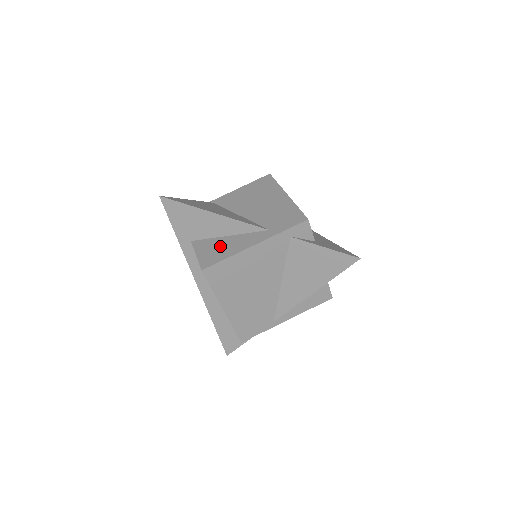
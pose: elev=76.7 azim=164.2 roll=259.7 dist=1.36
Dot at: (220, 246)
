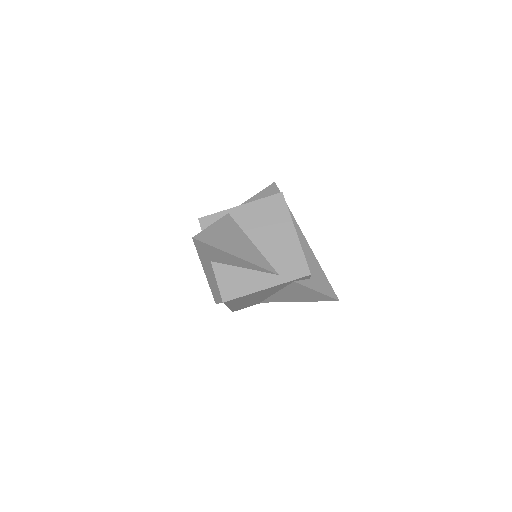
Dot at: (237, 279)
